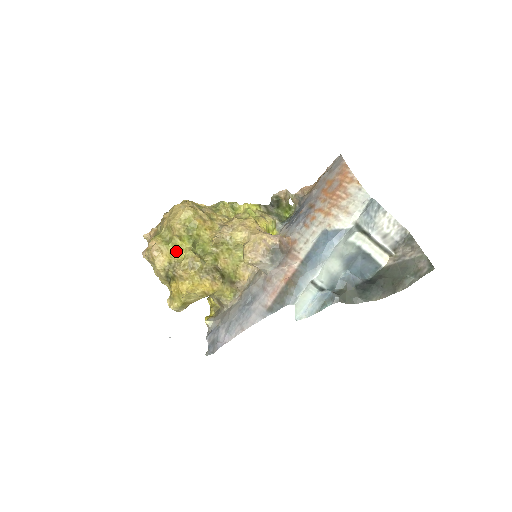
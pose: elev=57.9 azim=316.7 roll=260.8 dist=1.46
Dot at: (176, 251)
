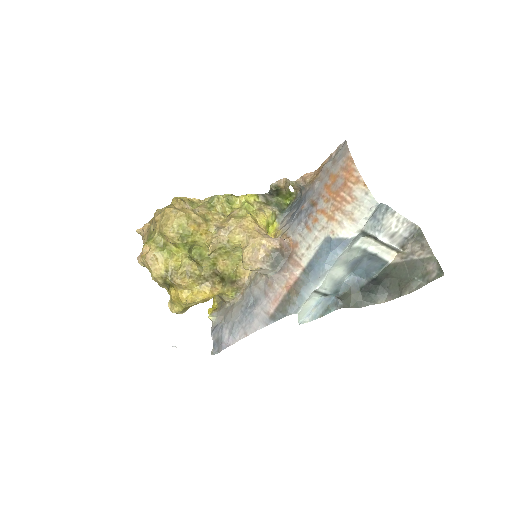
Dot at: (172, 257)
